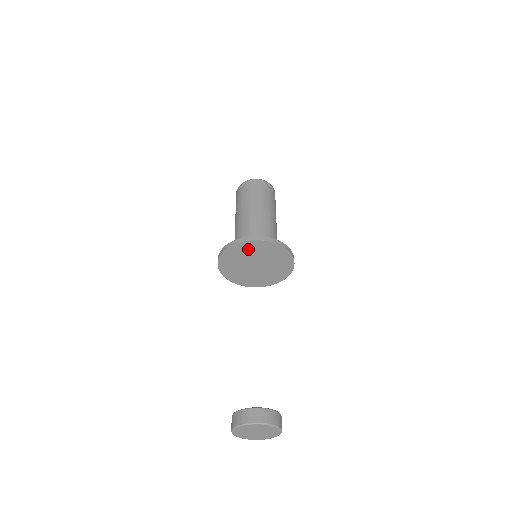
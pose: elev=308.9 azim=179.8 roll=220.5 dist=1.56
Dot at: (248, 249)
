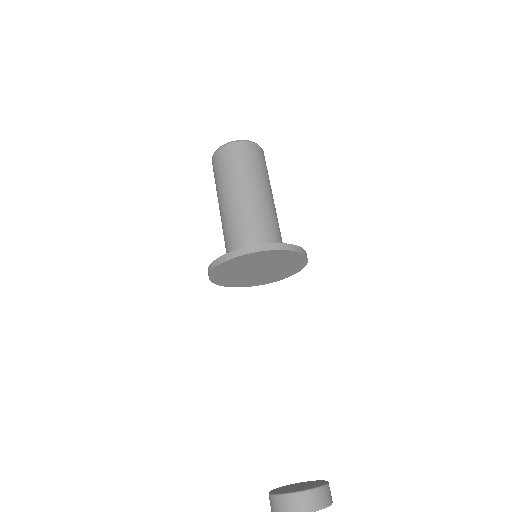
Dot at: (282, 257)
